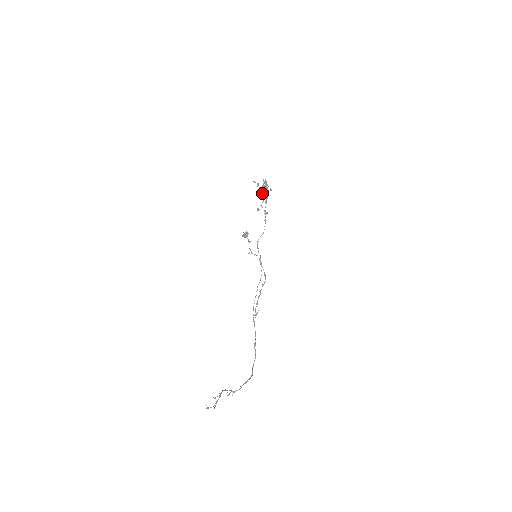
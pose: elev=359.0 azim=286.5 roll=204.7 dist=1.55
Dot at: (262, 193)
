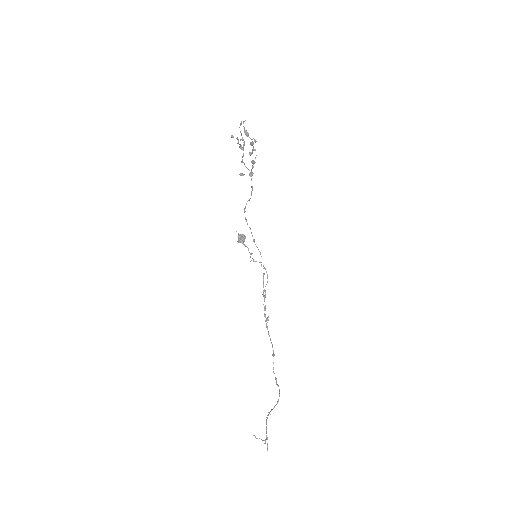
Dot at: (240, 140)
